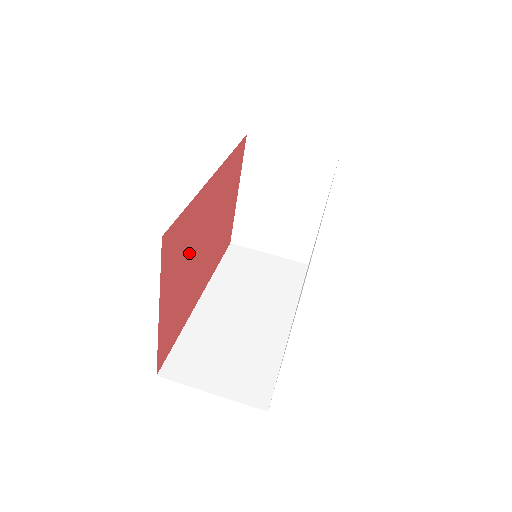
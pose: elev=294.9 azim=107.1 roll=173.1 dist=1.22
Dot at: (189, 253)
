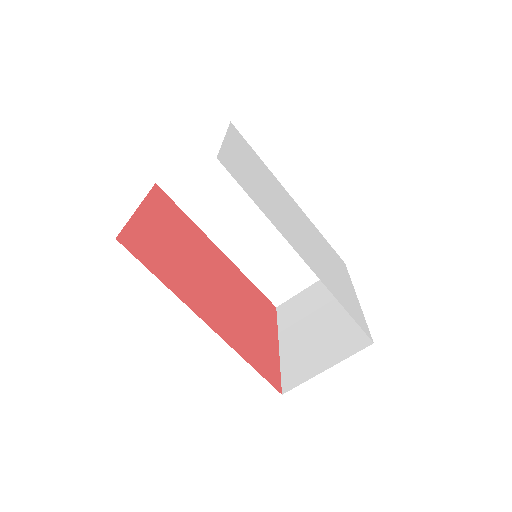
Dot at: (243, 322)
